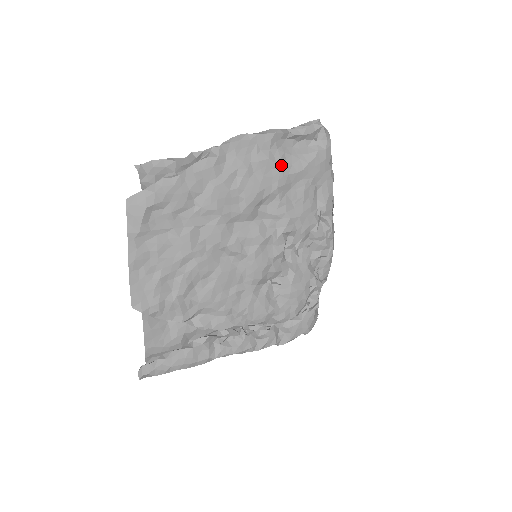
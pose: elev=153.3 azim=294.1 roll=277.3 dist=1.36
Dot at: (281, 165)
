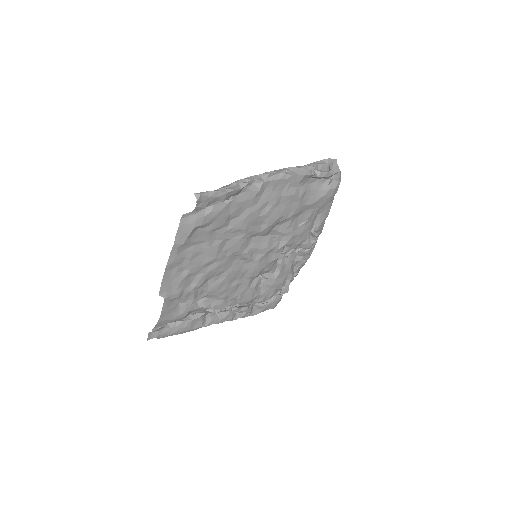
Dot at: (301, 199)
